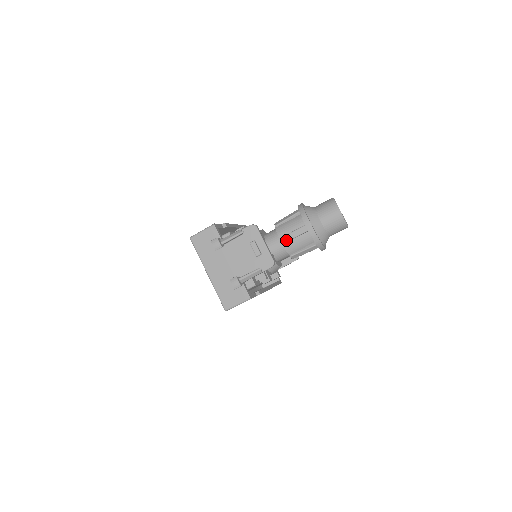
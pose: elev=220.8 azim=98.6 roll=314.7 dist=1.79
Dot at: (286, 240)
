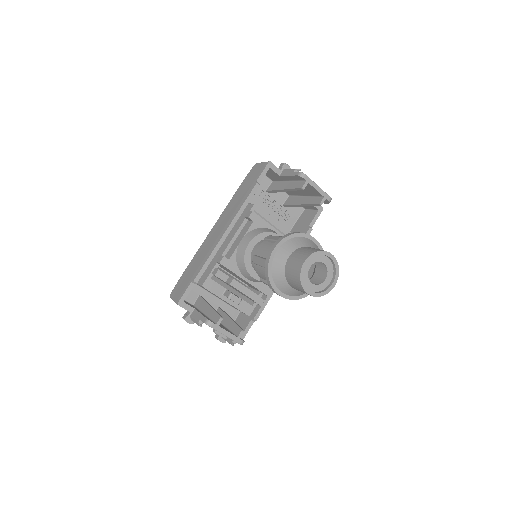
Dot at: (266, 284)
